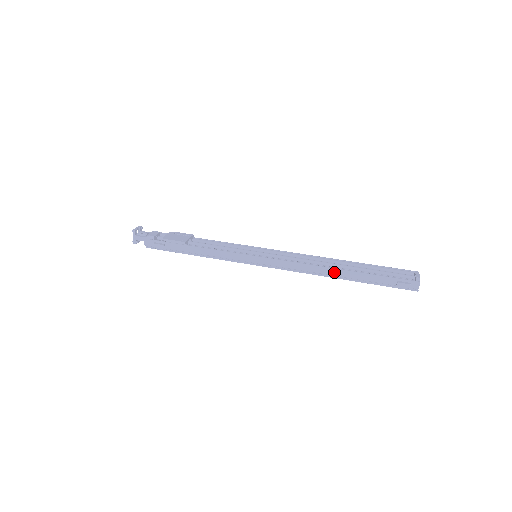
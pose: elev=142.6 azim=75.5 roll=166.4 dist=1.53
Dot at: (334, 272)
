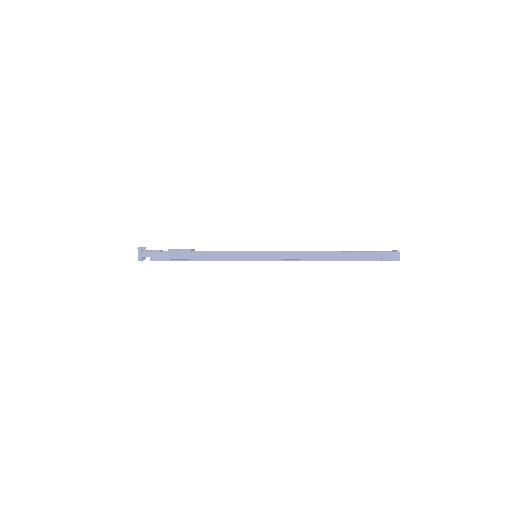
Dot at: (328, 255)
